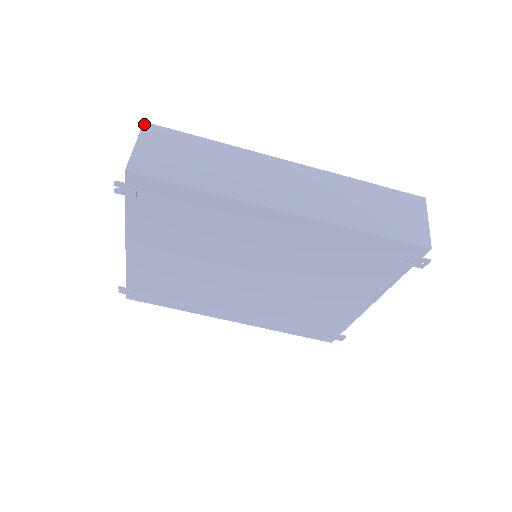
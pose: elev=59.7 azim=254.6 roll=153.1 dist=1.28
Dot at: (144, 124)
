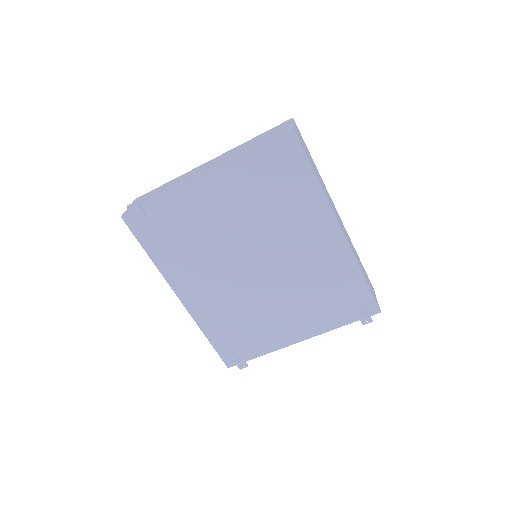
Dot at: (293, 119)
